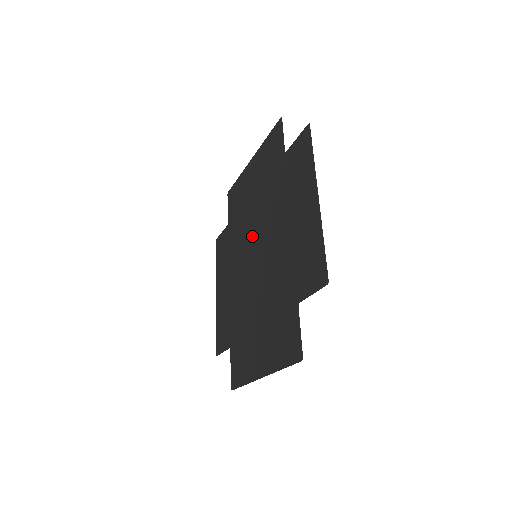
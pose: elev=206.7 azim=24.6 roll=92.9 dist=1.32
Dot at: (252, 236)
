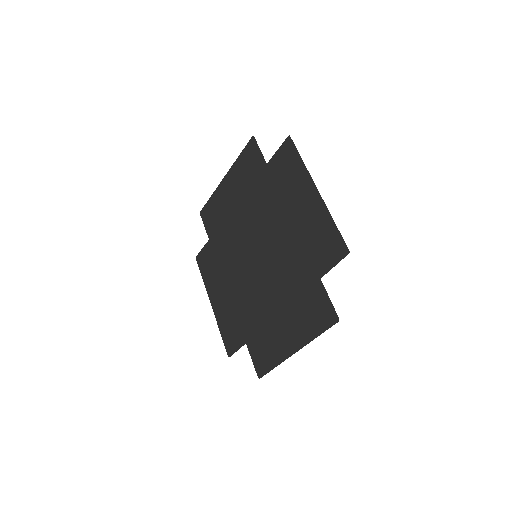
Dot at: (246, 241)
